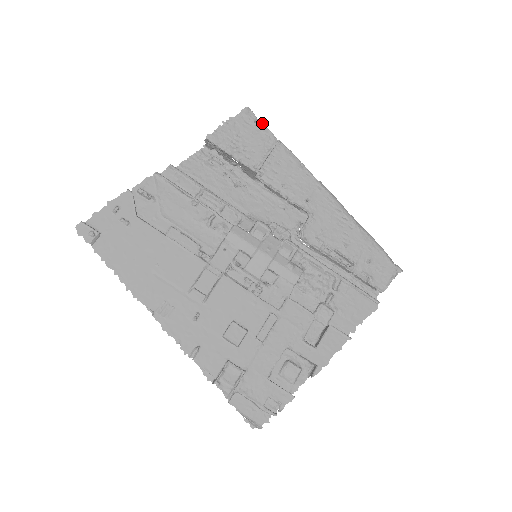
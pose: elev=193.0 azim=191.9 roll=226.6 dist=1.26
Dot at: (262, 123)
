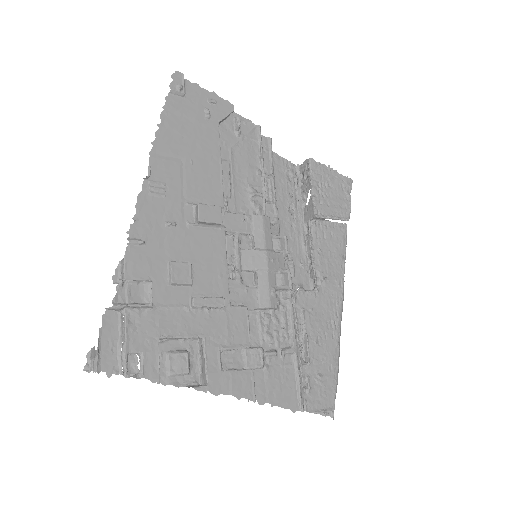
Dot at: occluded
